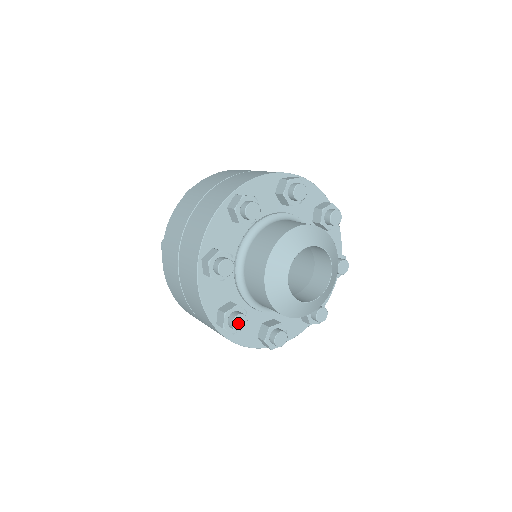
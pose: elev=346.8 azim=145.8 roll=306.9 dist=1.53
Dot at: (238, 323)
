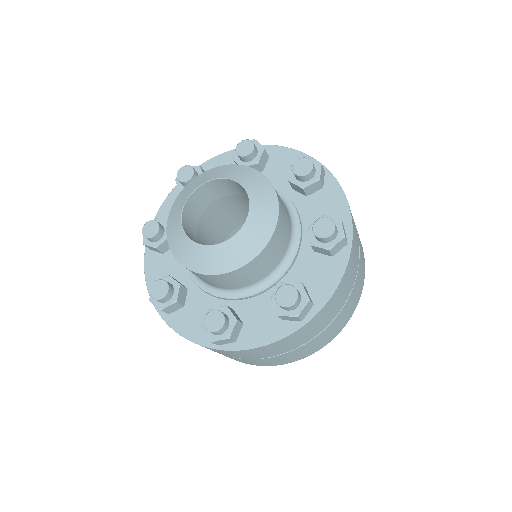
Dot at: (157, 290)
